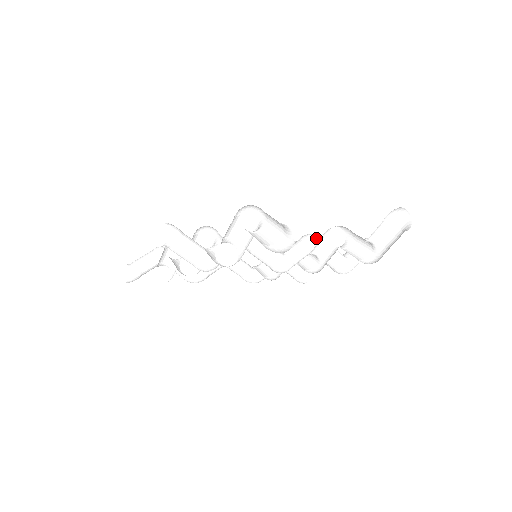
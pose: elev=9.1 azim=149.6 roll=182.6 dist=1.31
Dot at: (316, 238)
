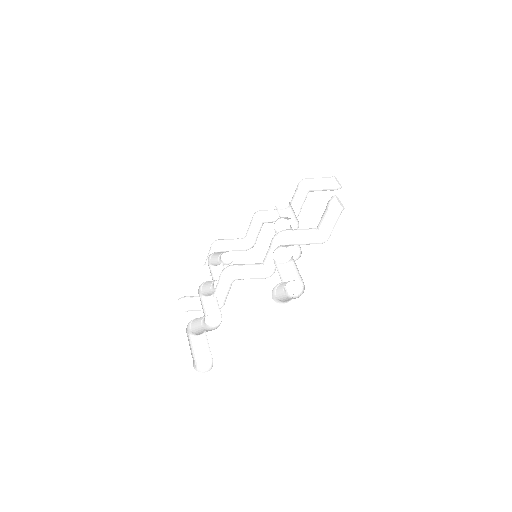
Dot at: (279, 242)
